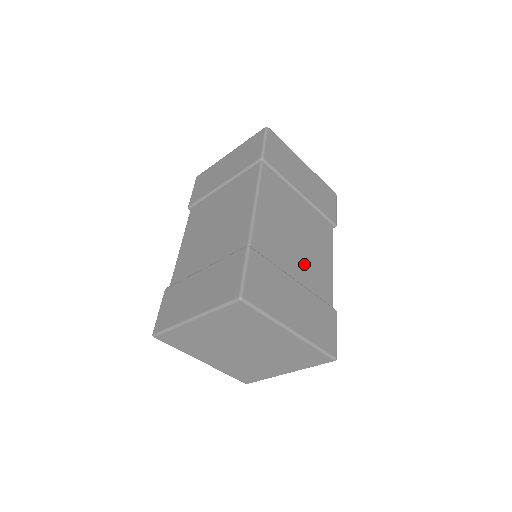
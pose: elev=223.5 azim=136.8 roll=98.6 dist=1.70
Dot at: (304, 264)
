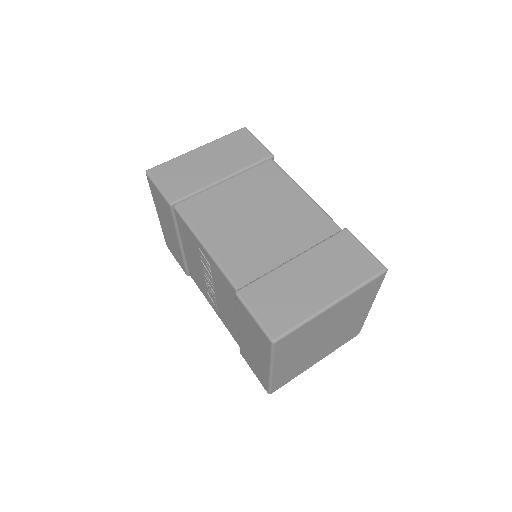
Dot at: occluded
